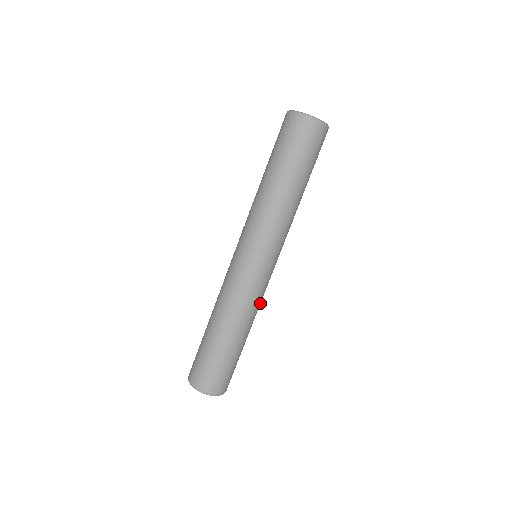
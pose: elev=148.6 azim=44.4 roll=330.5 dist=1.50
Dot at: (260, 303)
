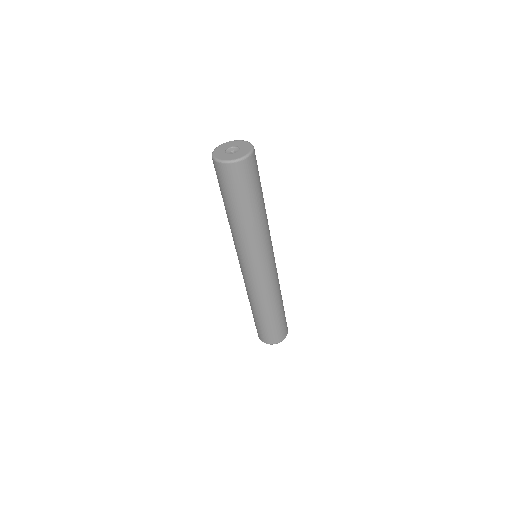
Dot at: (277, 284)
